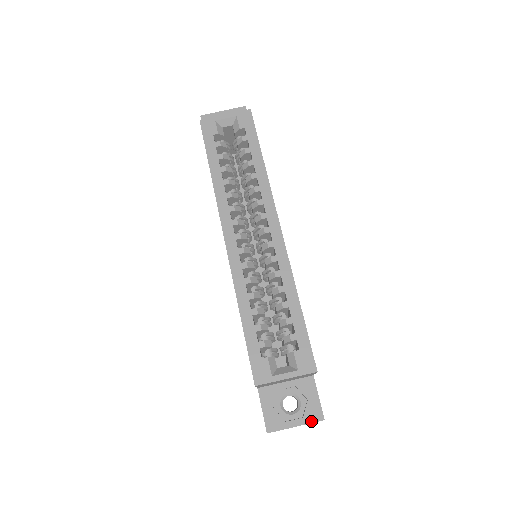
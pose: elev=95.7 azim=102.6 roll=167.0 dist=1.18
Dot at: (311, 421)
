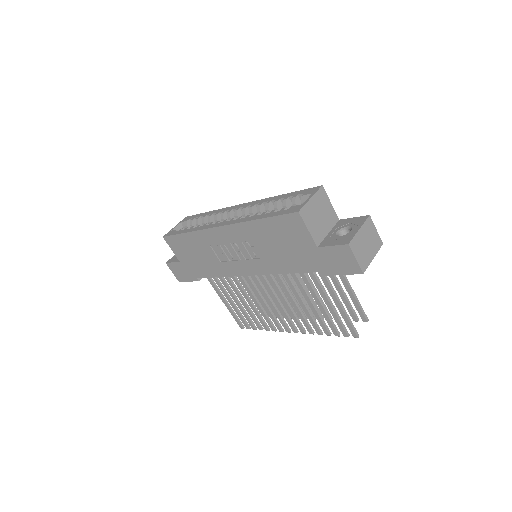
Dot at: (364, 221)
